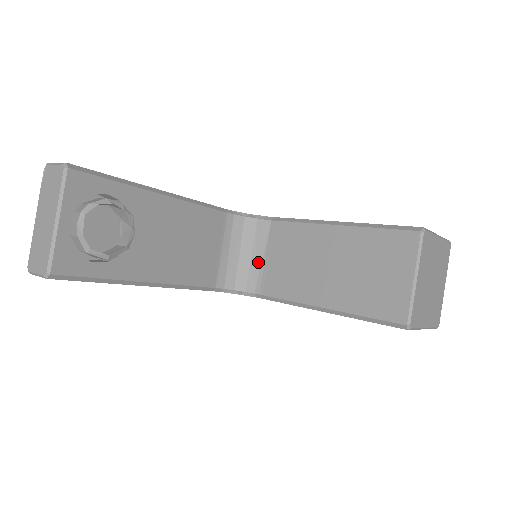
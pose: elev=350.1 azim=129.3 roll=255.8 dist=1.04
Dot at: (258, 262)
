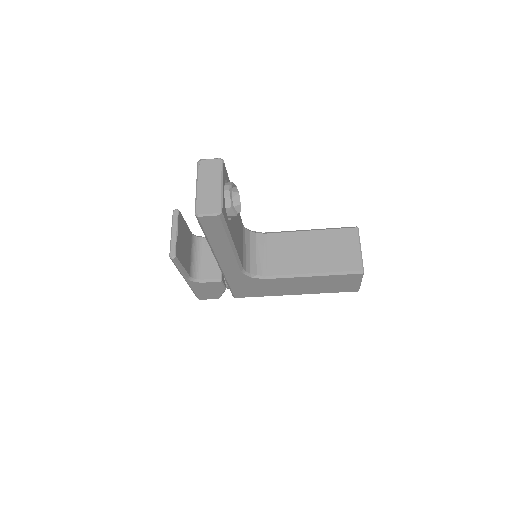
Dot at: (261, 257)
